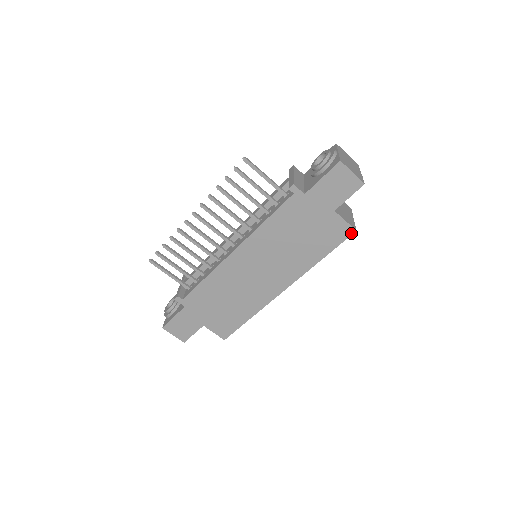
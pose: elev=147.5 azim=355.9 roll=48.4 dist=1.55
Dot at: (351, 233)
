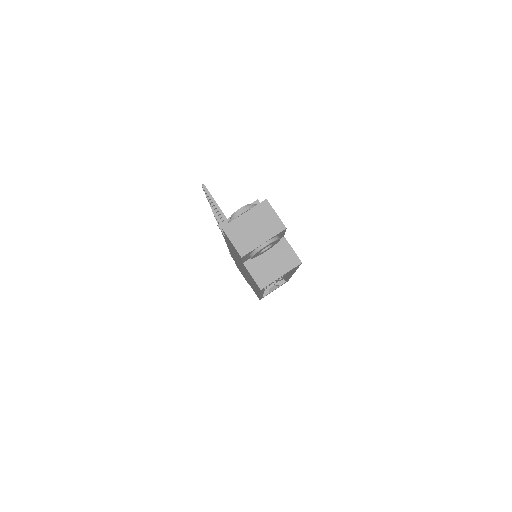
Dot at: (260, 289)
